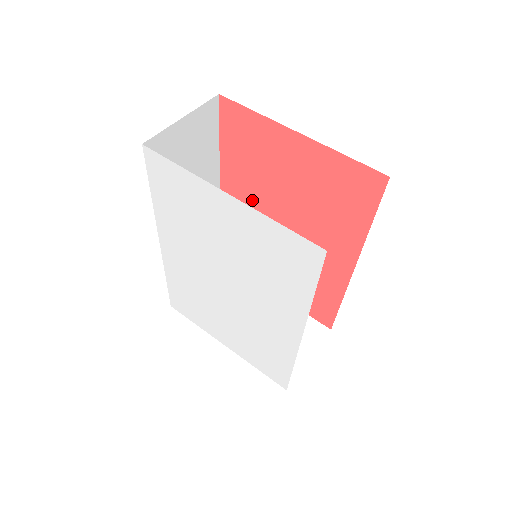
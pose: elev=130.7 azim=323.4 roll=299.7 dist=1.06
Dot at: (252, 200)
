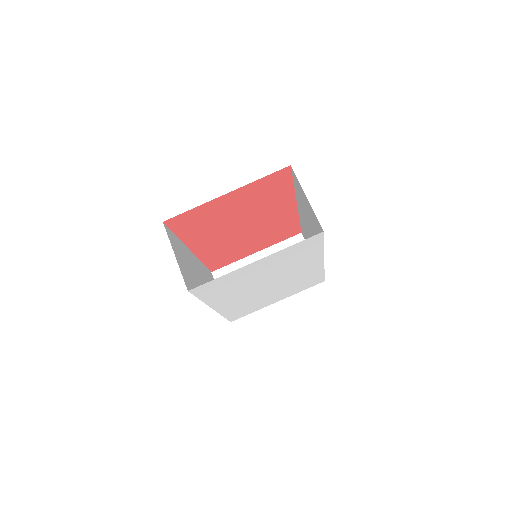
Dot at: (216, 236)
